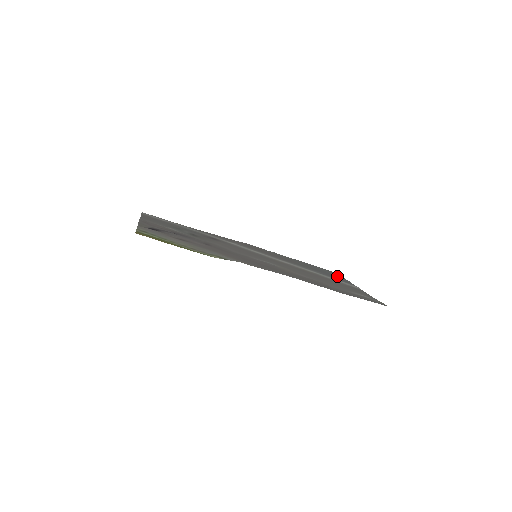
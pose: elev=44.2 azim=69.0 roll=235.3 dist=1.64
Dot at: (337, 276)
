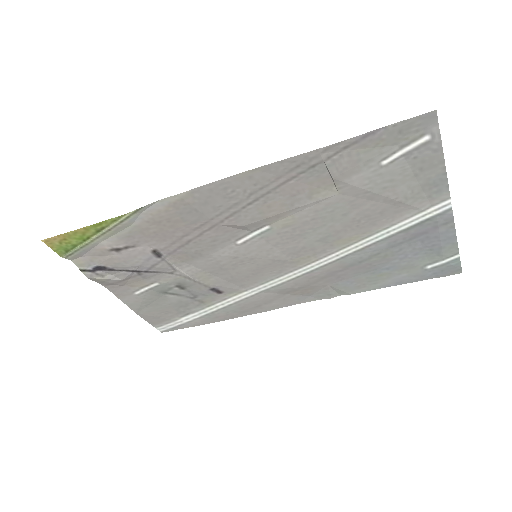
Dot at: (439, 248)
